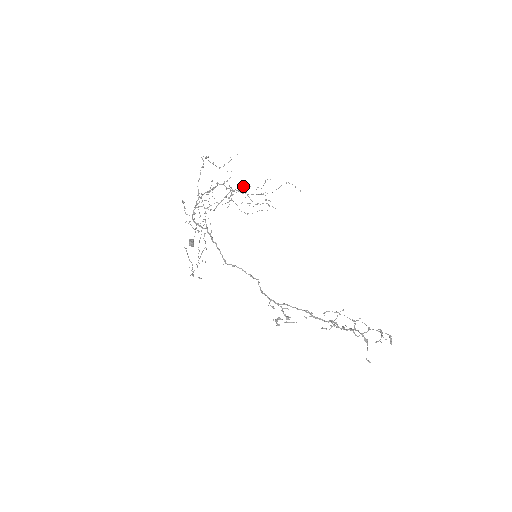
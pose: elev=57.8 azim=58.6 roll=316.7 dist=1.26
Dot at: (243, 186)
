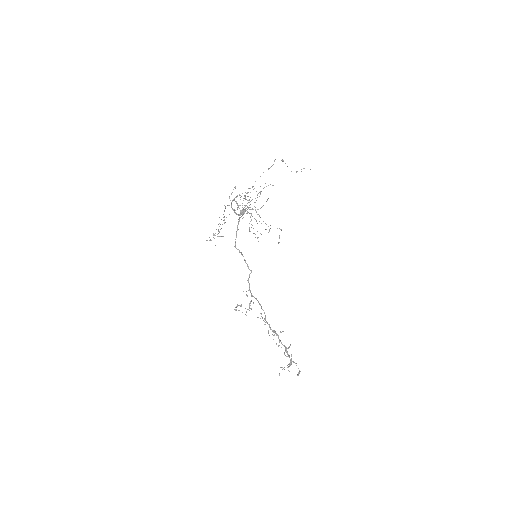
Dot at: (251, 213)
